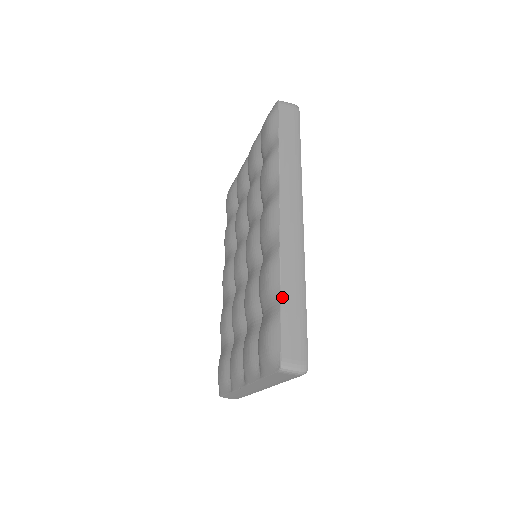
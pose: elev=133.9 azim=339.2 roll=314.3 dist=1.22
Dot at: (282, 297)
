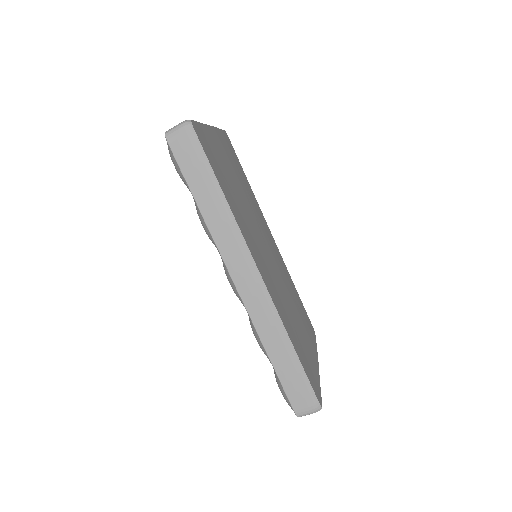
Dot at: (273, 363)
